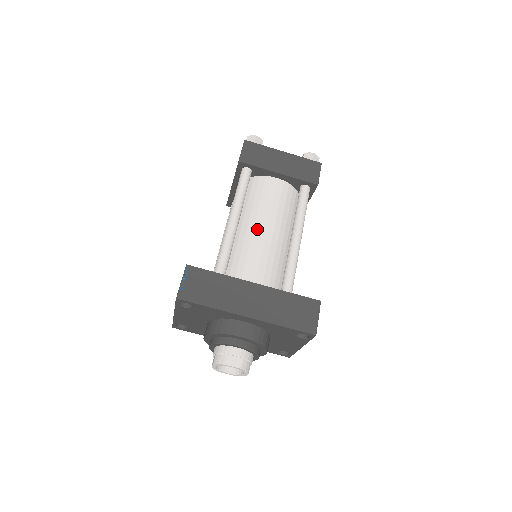
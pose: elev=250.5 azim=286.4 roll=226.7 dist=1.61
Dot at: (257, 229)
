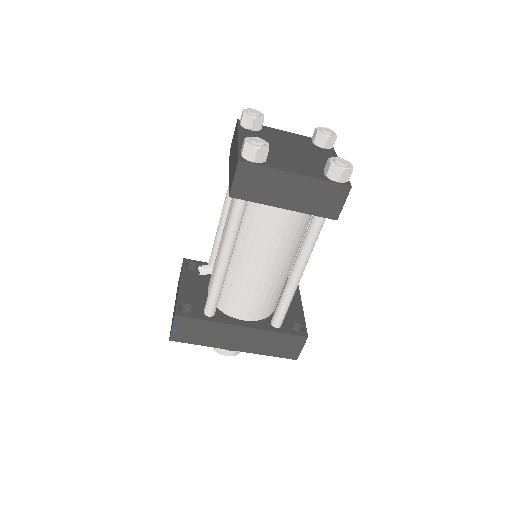
Dot at: (251, 268)
